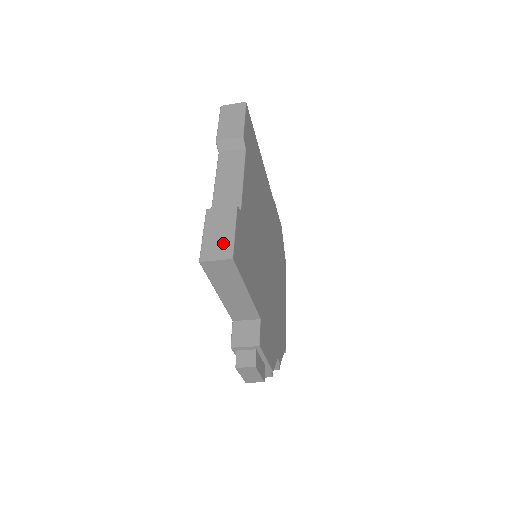
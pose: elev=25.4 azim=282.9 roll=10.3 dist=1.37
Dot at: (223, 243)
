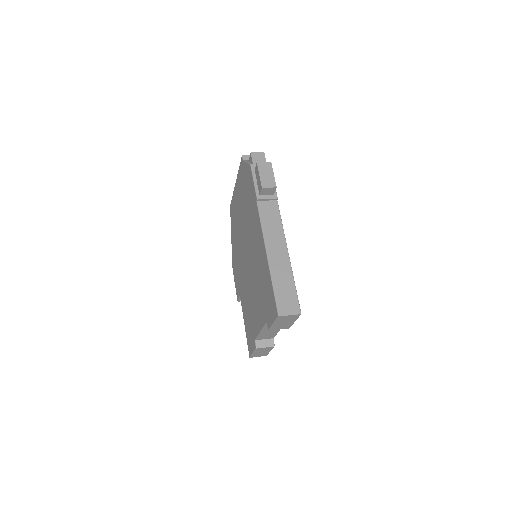
Dot at: (263, 354)
